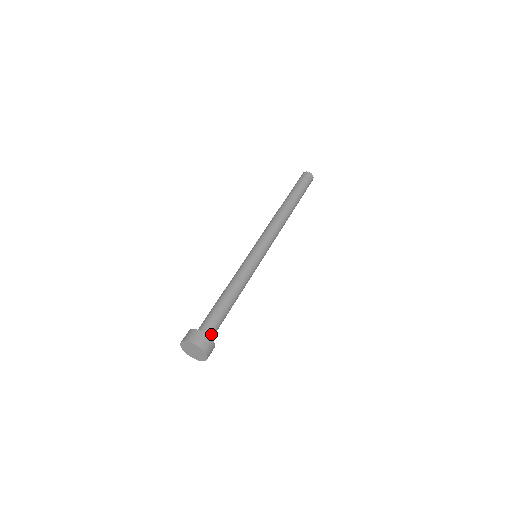
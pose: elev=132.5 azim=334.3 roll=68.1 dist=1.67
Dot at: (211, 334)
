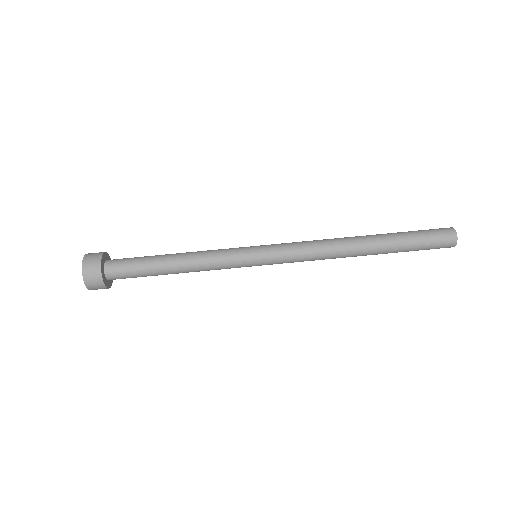
Dot at: (116, 278)
